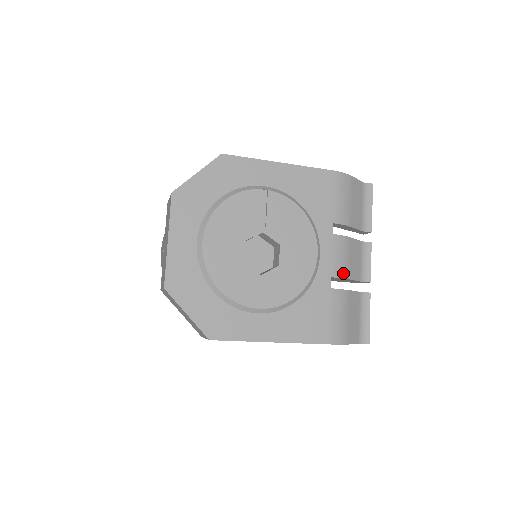
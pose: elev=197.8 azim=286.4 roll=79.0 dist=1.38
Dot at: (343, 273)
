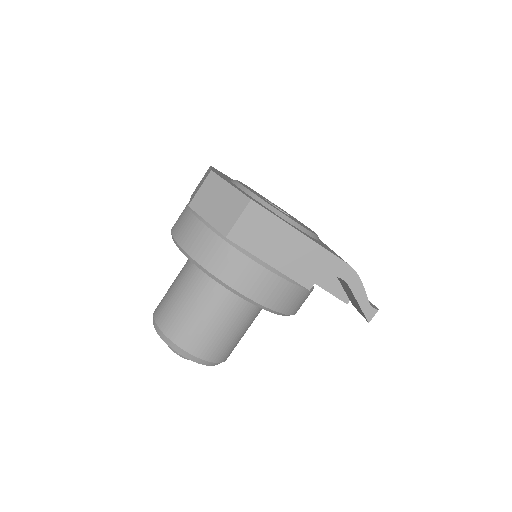
Dot at: occluded
